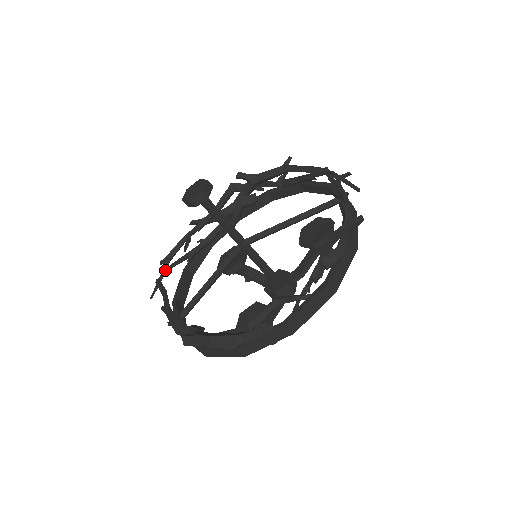
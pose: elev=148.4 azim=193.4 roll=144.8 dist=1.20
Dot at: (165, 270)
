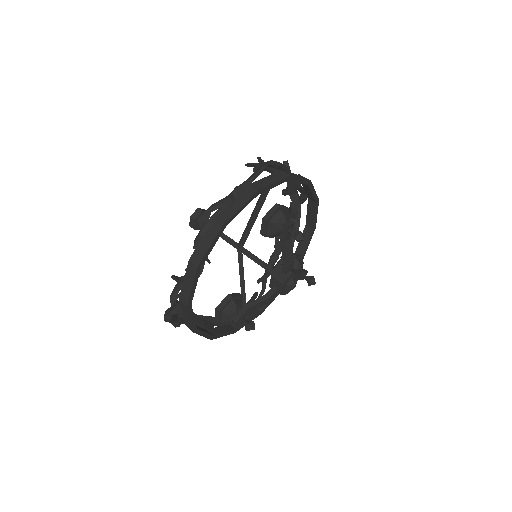
Dot at: (263, 285)
